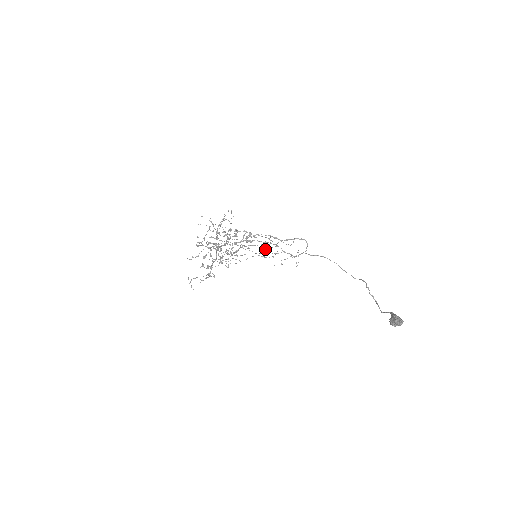
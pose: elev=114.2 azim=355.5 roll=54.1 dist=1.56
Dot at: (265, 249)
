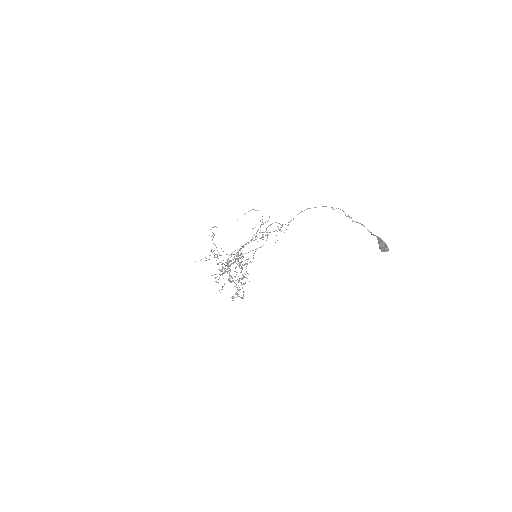
Dot at: occluded
